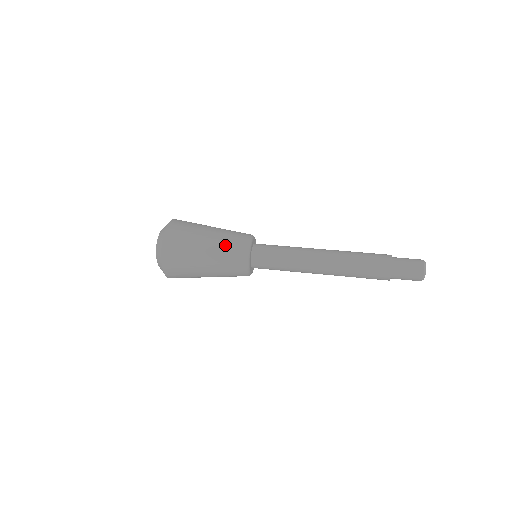
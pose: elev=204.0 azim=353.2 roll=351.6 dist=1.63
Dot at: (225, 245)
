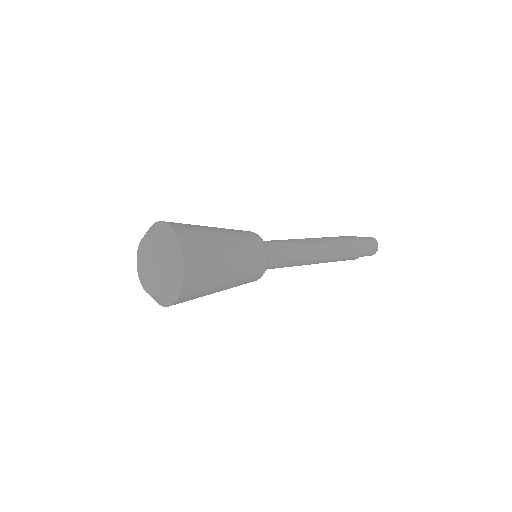
Dot at: (248, 260)
